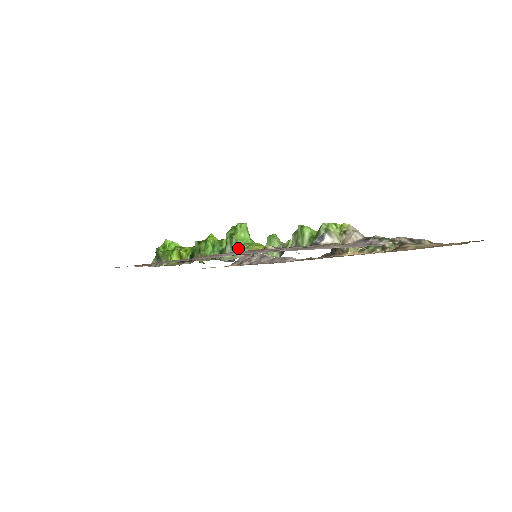
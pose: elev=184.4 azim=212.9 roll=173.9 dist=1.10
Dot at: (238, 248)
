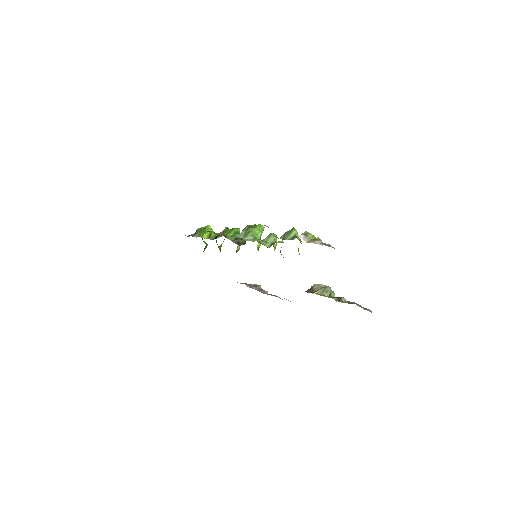
Dot at: (249, 235)
